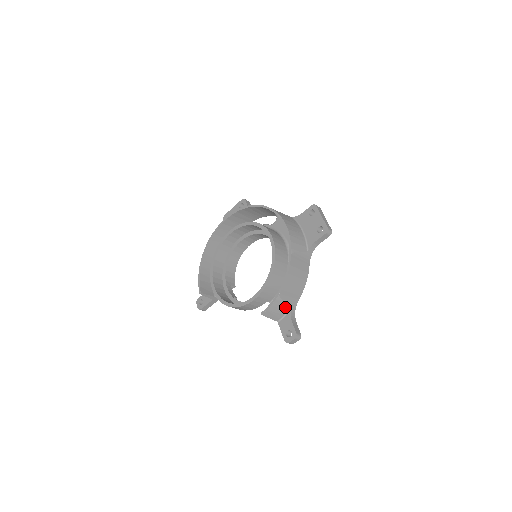
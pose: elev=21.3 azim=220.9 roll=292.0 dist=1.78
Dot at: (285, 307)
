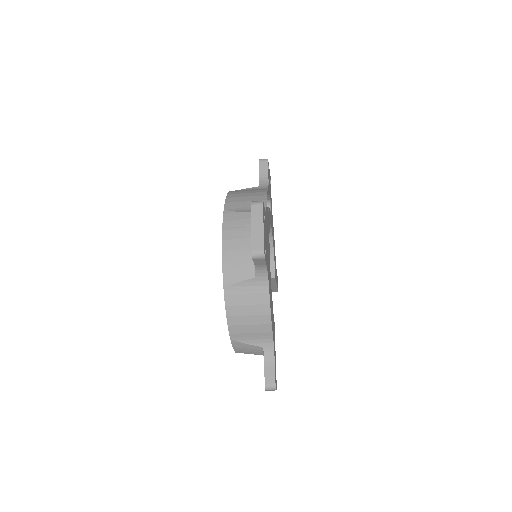
Dot at: (254, 347)
